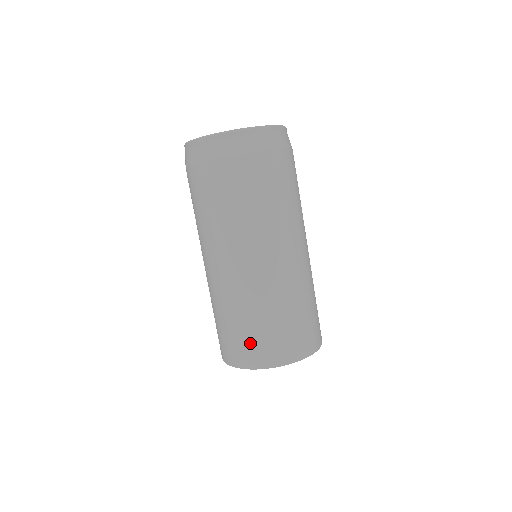
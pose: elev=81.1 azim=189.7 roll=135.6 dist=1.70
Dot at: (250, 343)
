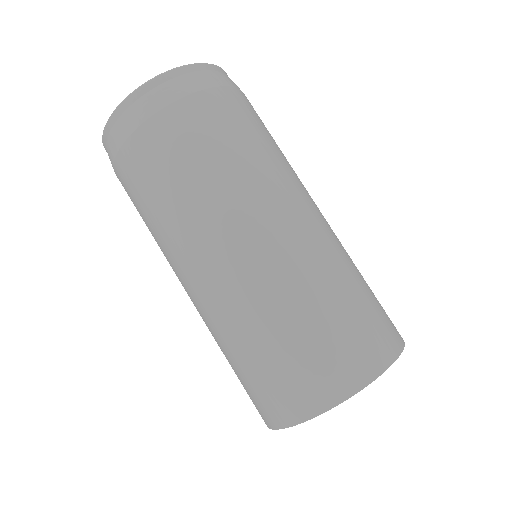
Dot at: (335, 349)
